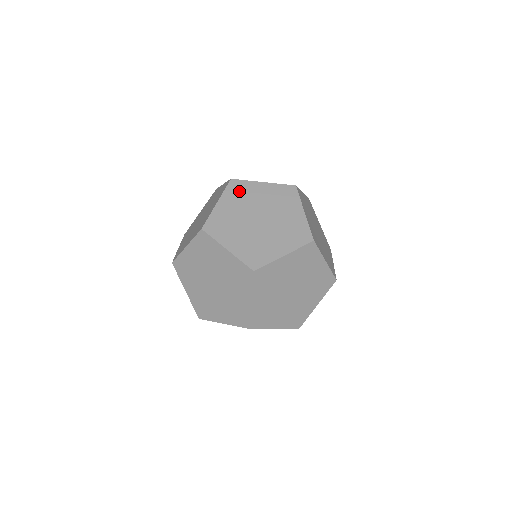
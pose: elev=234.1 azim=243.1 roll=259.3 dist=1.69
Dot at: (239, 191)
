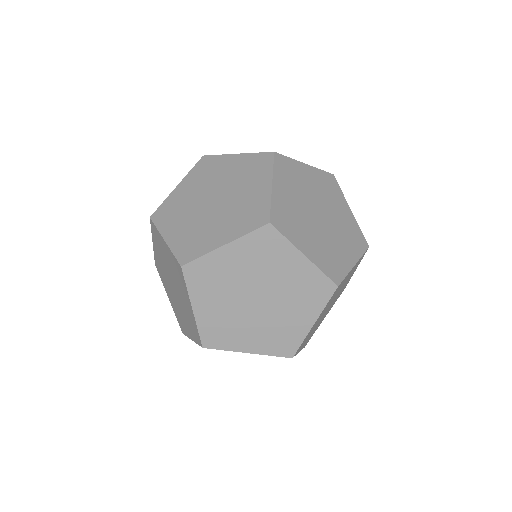
Dot at: (205, 169)
